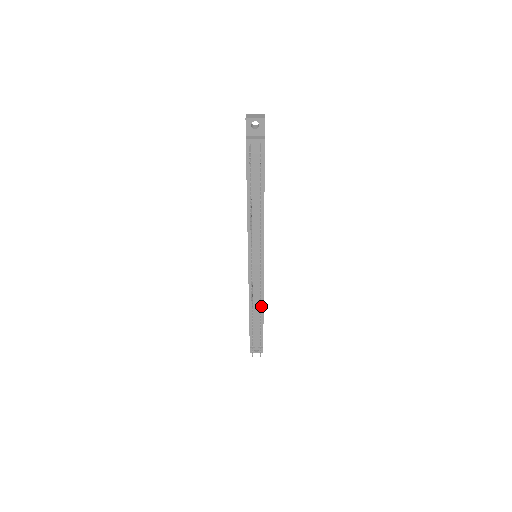
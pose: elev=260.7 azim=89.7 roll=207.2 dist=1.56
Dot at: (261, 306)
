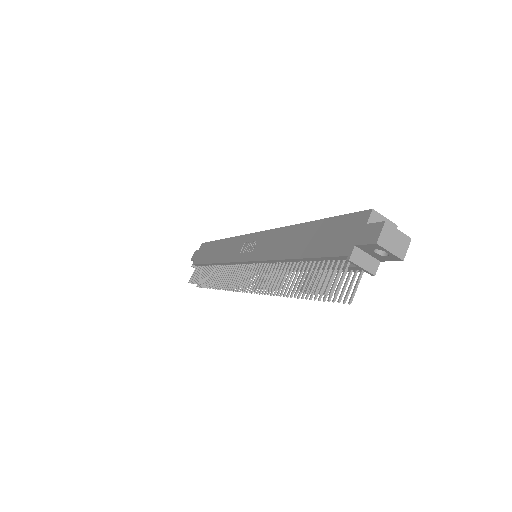
Dot at: occluded
